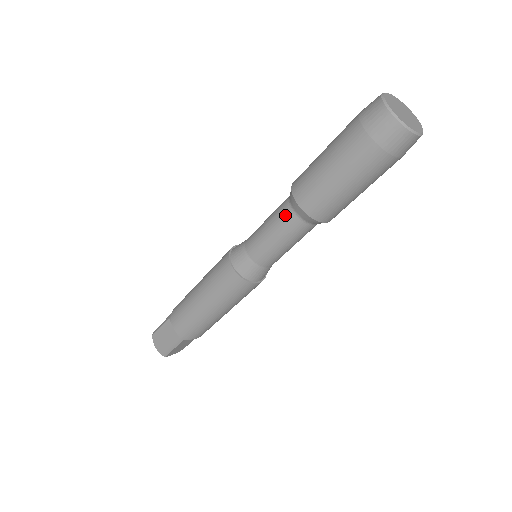
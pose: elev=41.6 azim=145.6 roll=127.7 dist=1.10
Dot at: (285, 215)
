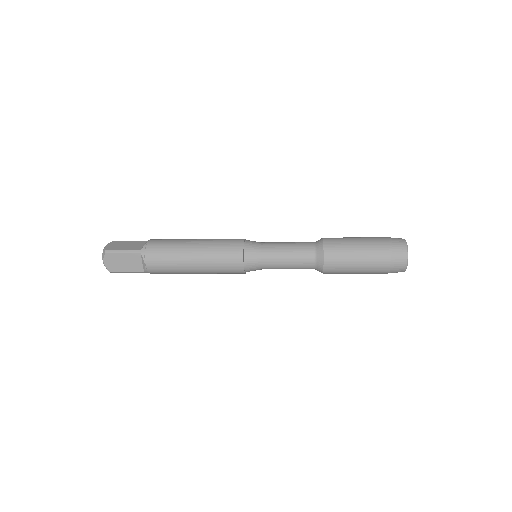
Dot at: (308, 261)
